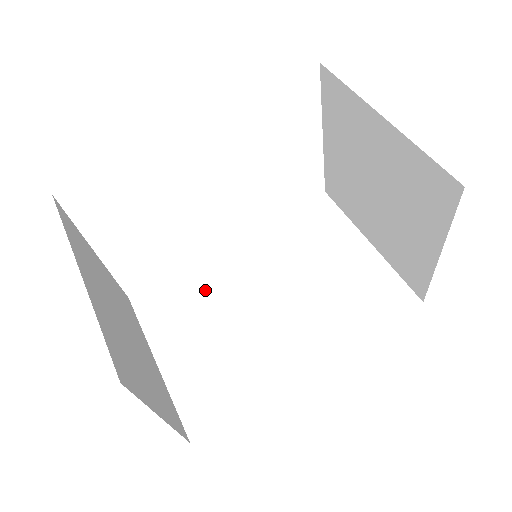
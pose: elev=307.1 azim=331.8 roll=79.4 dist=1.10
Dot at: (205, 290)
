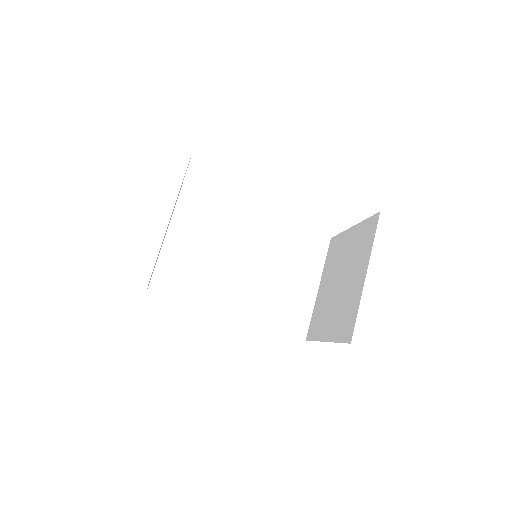
Dot at: (221, 226)
